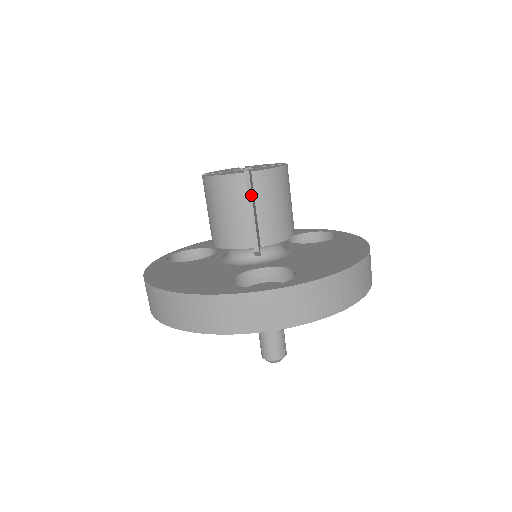
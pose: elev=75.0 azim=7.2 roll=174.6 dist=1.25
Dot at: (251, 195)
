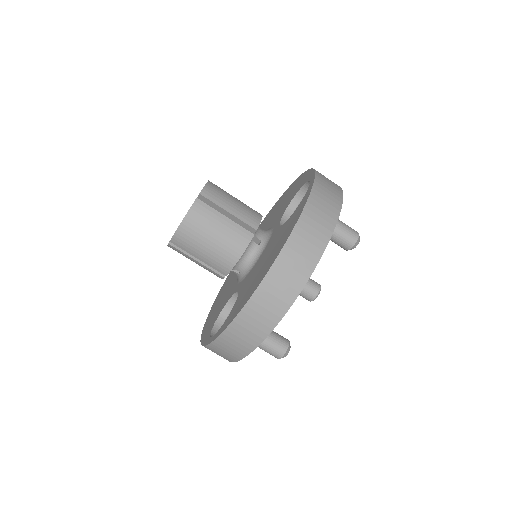
Dot at: occluded
